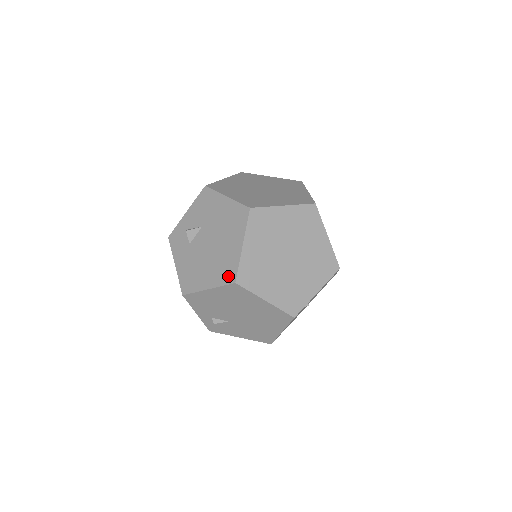
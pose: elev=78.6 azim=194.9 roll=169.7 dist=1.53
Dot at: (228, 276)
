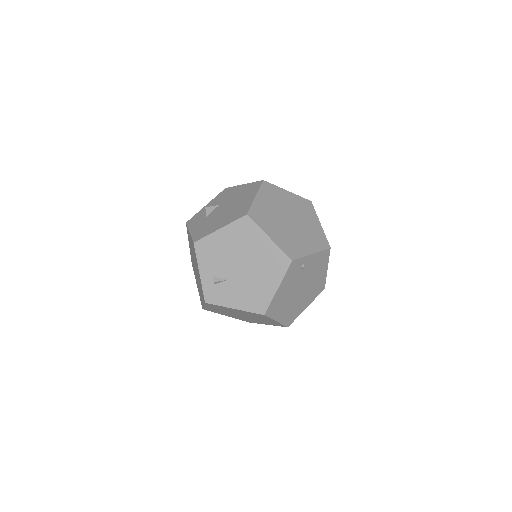
Dot at: (240, 214)
